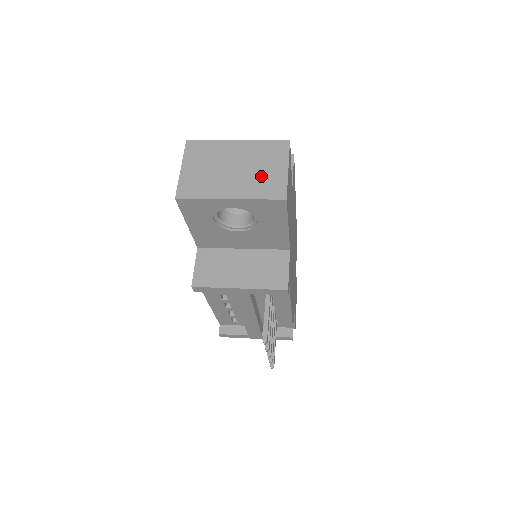
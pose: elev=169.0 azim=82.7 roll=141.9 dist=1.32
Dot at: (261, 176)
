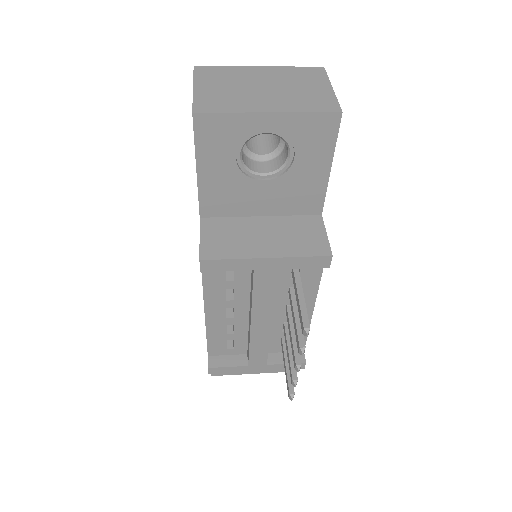
Dot at: (301, 93)
